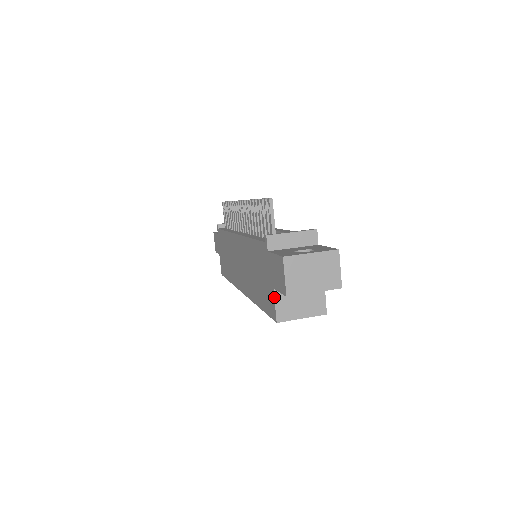
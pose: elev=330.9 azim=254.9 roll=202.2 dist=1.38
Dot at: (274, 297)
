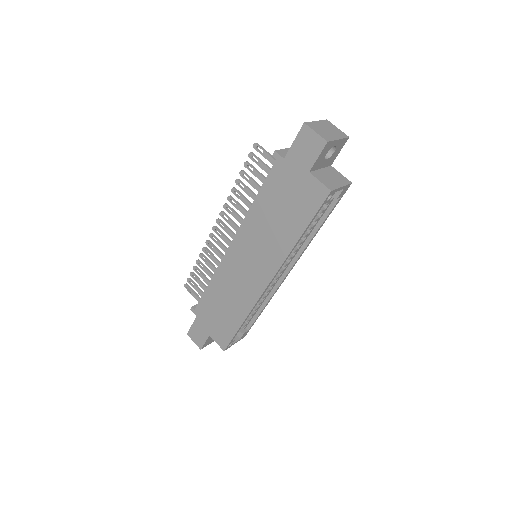
Dot at: (314, 177)
